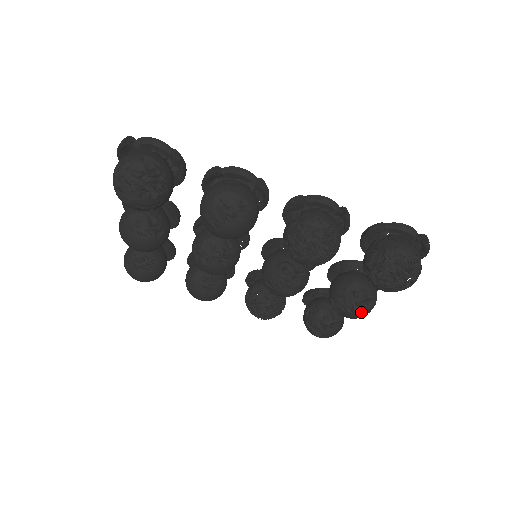
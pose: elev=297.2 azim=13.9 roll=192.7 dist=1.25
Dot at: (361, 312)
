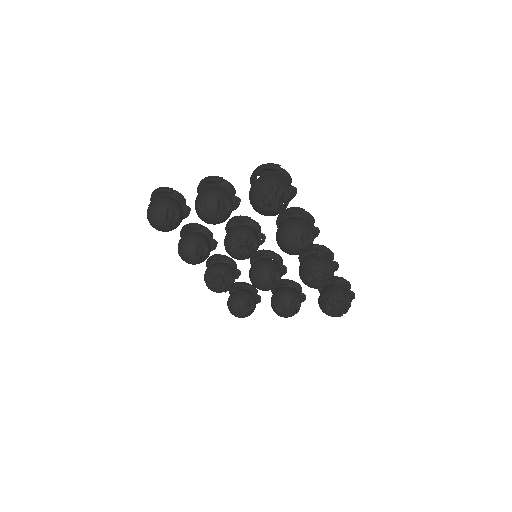
Dot at: (291, 315)
